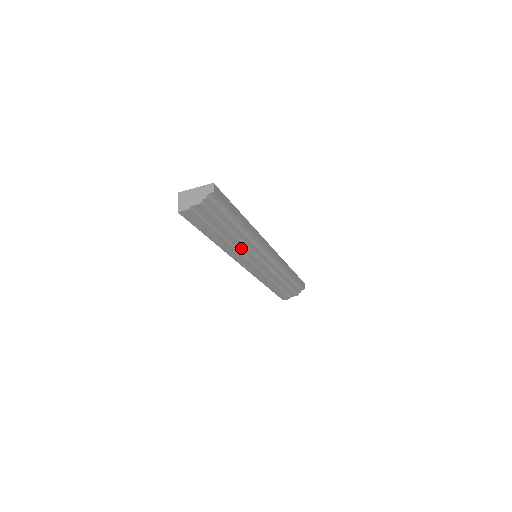
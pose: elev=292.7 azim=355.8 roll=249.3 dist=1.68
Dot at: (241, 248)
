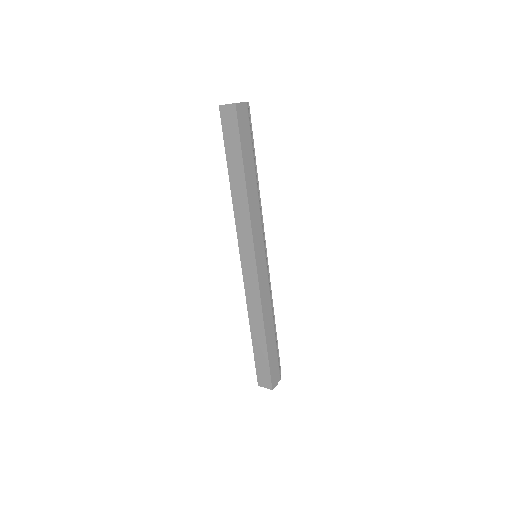
Dot at: (257, 212)
